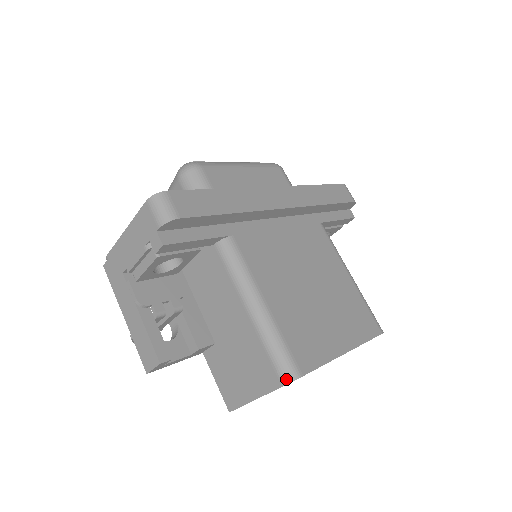
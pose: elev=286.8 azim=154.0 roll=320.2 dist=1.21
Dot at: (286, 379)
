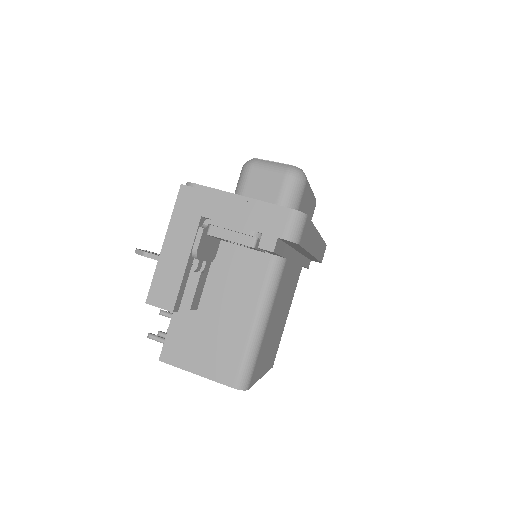
Dot at: (240, 386)
